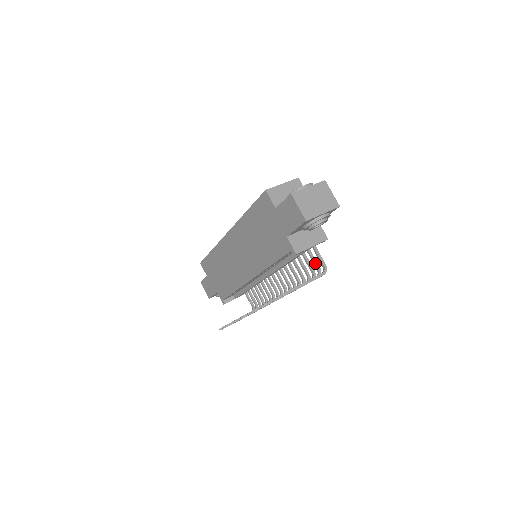
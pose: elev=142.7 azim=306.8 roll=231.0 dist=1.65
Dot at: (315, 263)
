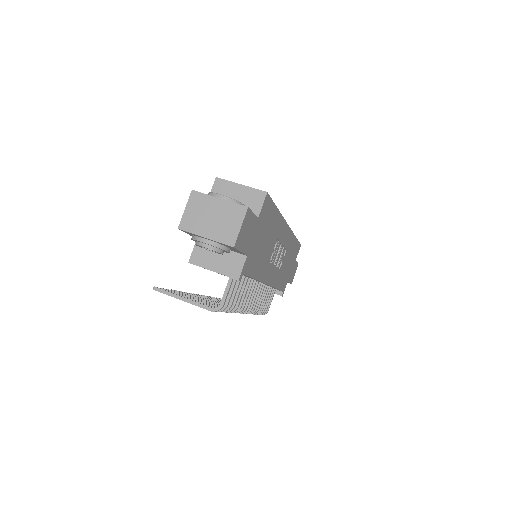
Dot at: occluded
